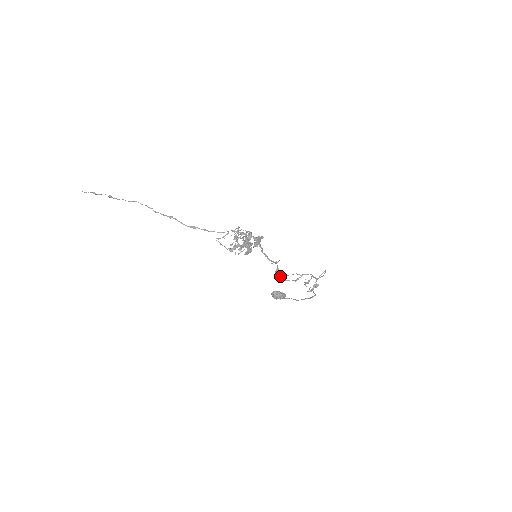
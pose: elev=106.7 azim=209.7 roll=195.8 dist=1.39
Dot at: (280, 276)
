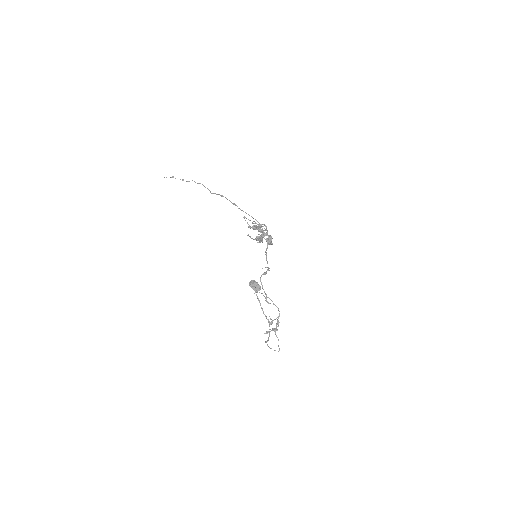
Dot at: (261, 283)
